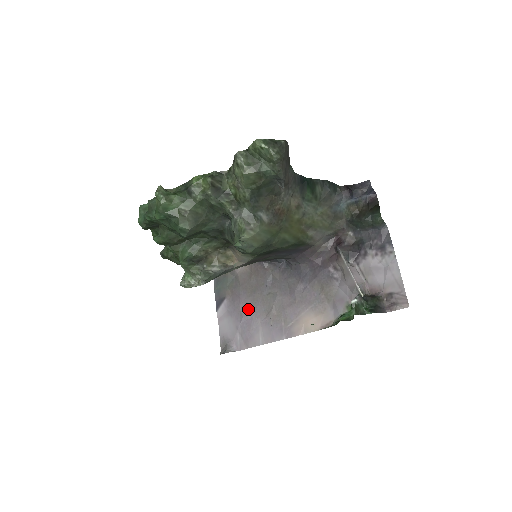
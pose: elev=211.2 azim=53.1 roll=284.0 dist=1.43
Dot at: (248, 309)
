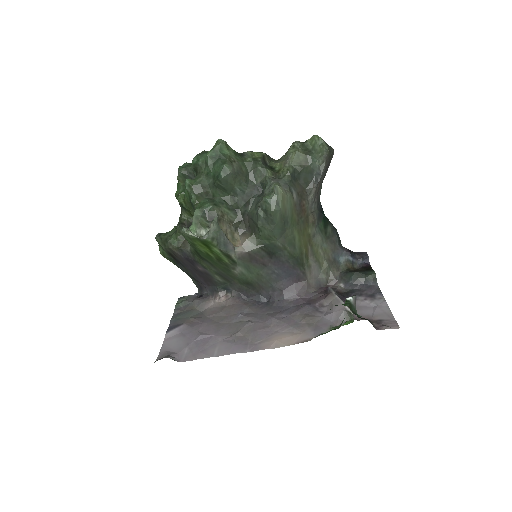
Dot at: (209, 331)
